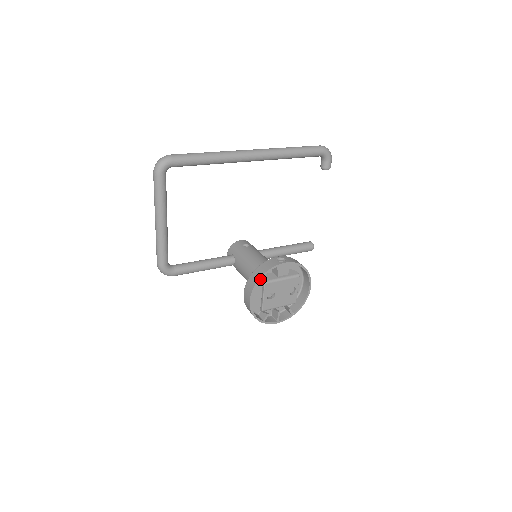
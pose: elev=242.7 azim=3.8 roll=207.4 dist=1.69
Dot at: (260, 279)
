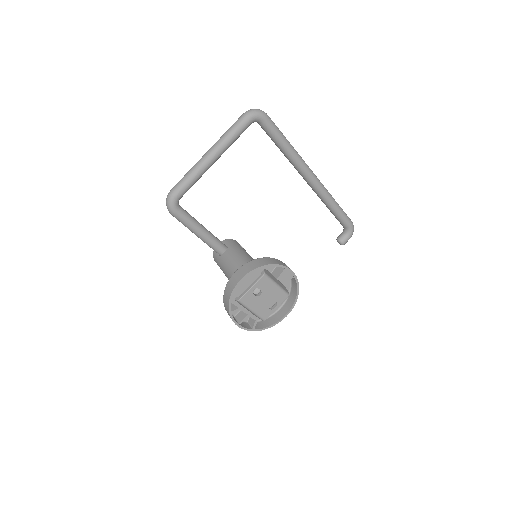
Dot at: (266, 266)
